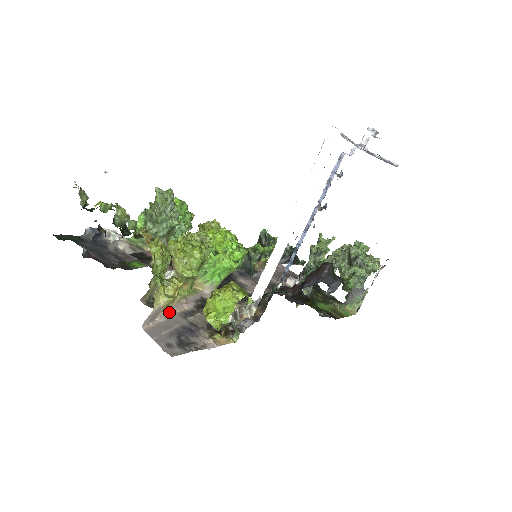
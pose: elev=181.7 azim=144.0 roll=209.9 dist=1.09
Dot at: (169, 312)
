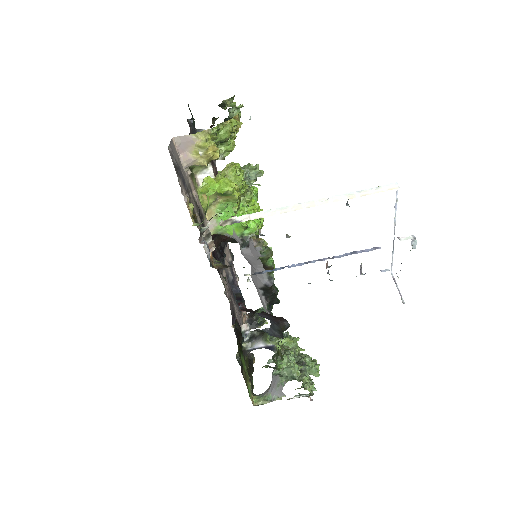
Dot at: (187, 172)
